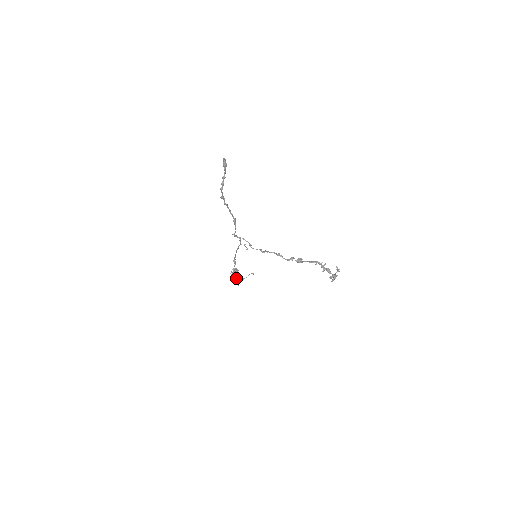
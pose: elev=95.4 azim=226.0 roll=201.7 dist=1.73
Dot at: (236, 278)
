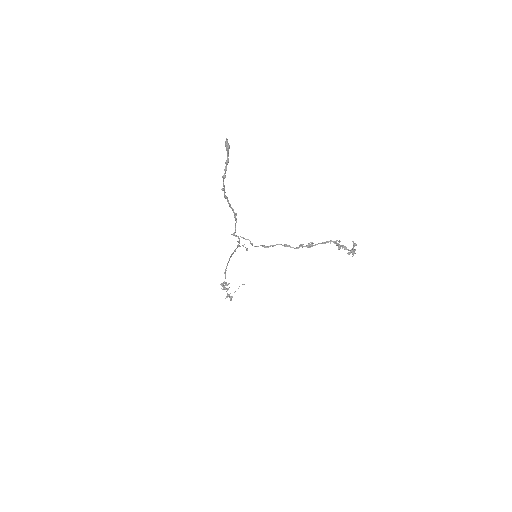
Dot at: (227, 293)
